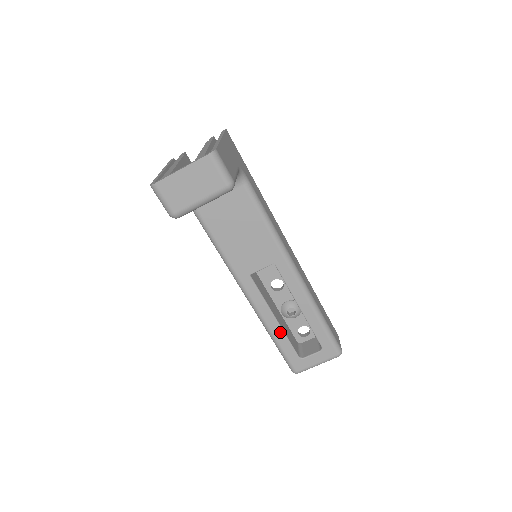
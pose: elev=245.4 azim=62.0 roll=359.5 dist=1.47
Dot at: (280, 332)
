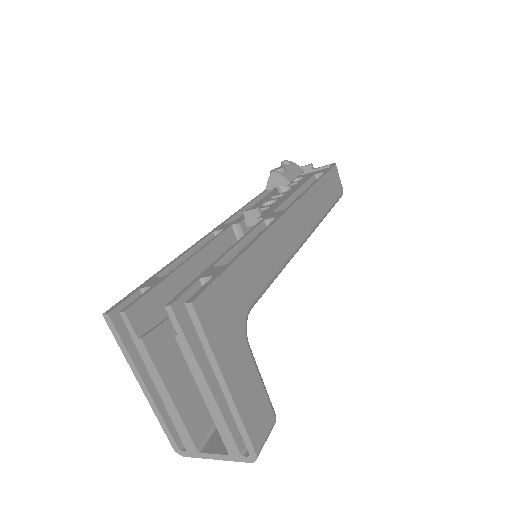
Dot at: occluded
